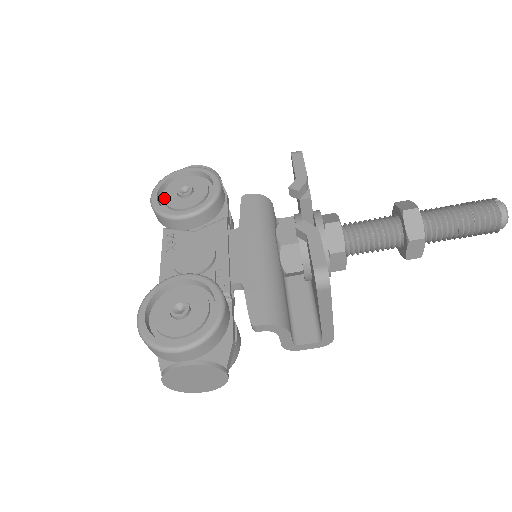
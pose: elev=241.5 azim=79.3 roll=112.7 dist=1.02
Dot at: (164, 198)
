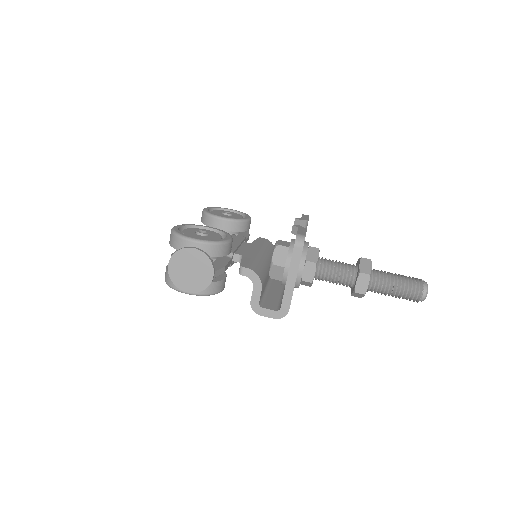
Dot at: (212, 211)
